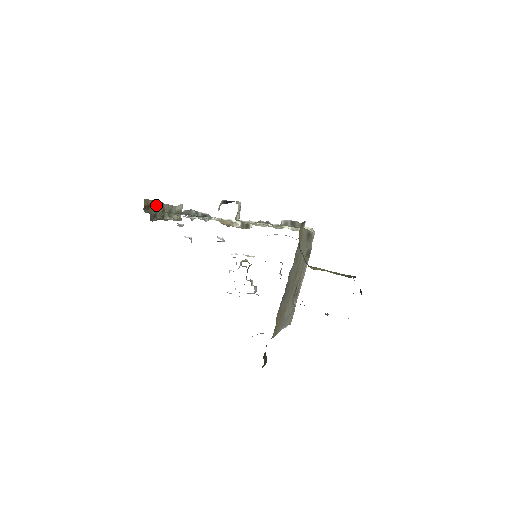
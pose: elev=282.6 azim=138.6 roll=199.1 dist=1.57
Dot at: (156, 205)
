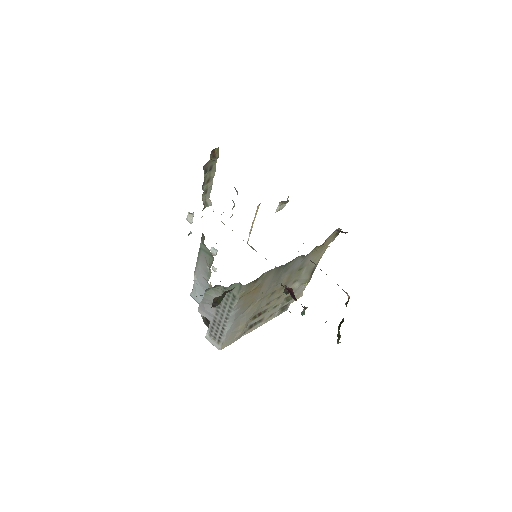
Dot at: (213, 167)
